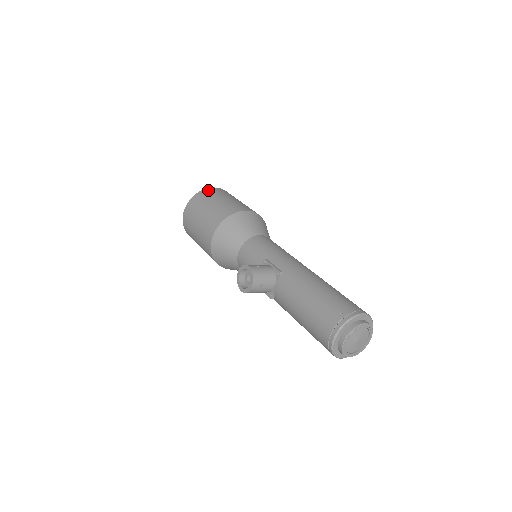
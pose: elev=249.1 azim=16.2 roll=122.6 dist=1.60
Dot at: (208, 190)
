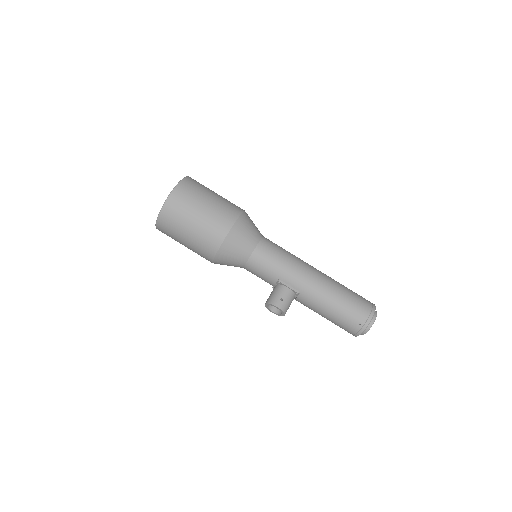
Dot at: (172, 202)
